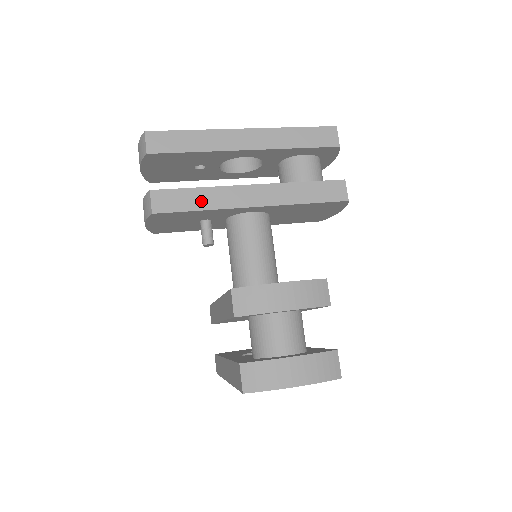
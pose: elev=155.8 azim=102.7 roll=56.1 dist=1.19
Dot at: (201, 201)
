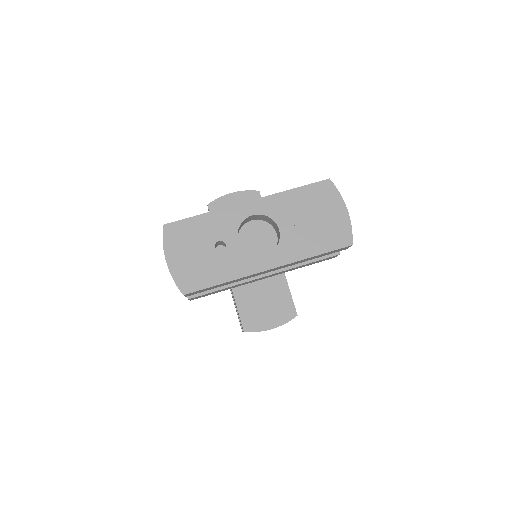
Dot at: occluded
